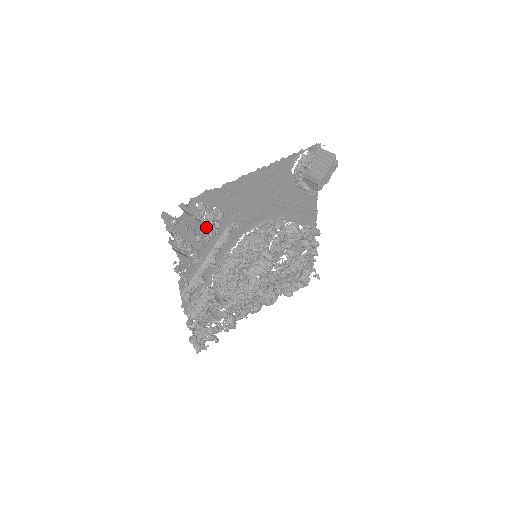
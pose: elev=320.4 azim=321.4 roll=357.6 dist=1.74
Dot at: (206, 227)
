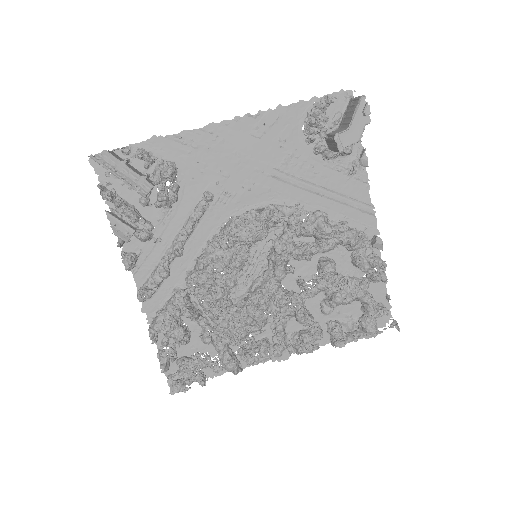
Dot at: (146, 181)
